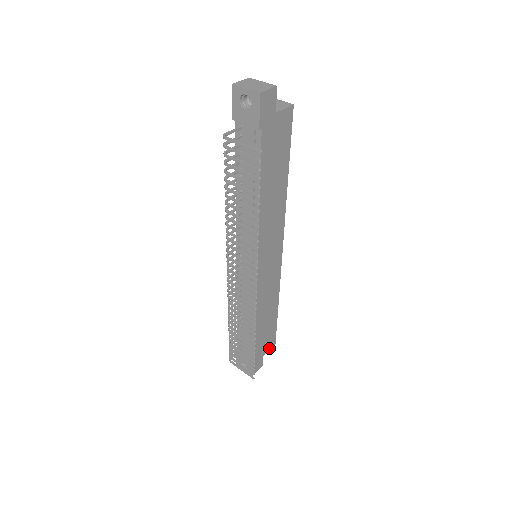
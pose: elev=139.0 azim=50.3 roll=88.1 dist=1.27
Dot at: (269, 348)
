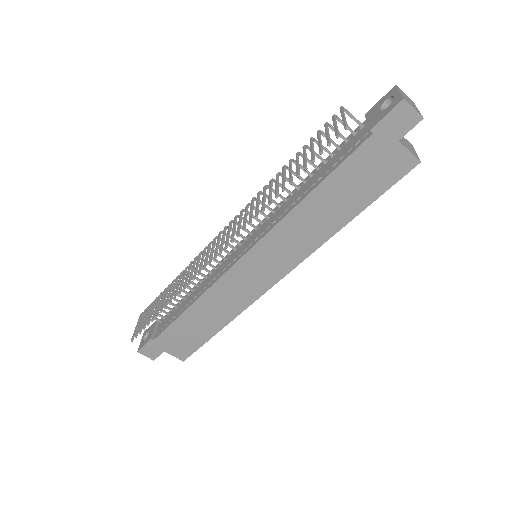
Dot at: (175, 354)
